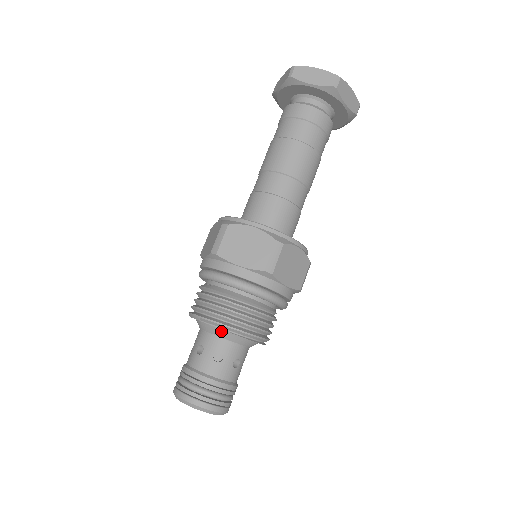
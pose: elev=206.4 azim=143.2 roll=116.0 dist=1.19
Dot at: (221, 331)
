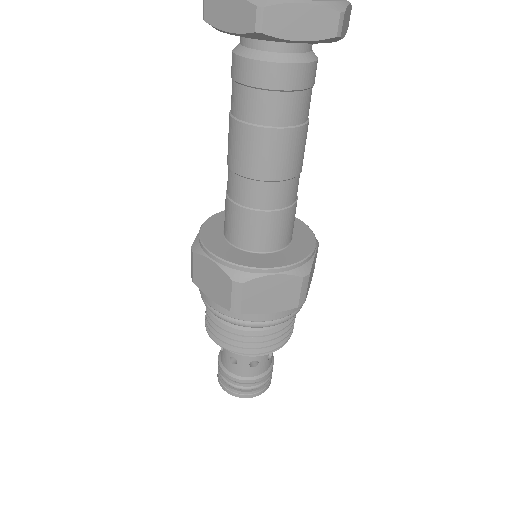
Dot at: occluded
